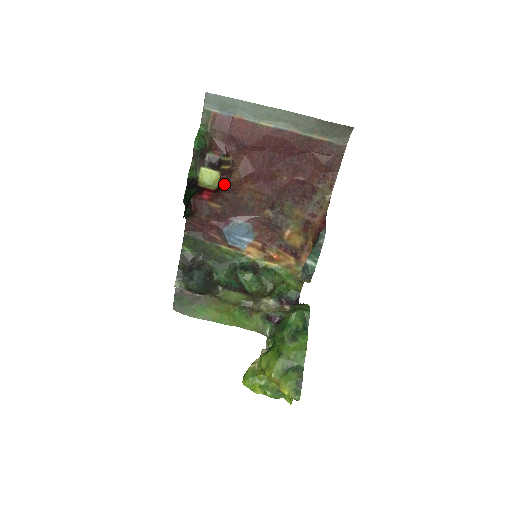
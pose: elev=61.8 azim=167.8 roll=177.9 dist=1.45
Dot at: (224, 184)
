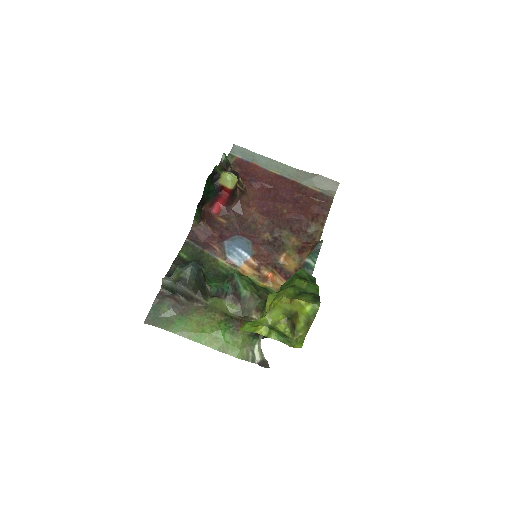
Dot at: (236, 198)
